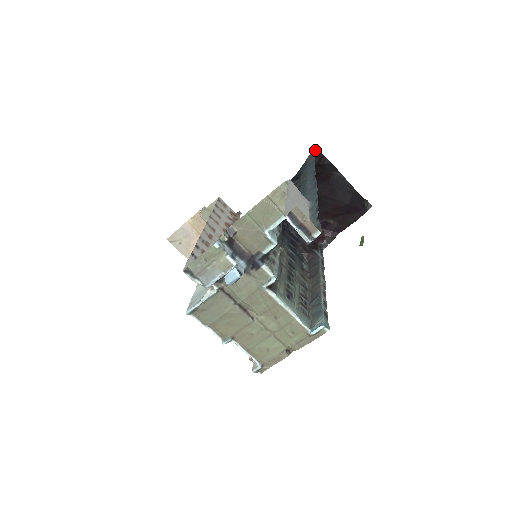
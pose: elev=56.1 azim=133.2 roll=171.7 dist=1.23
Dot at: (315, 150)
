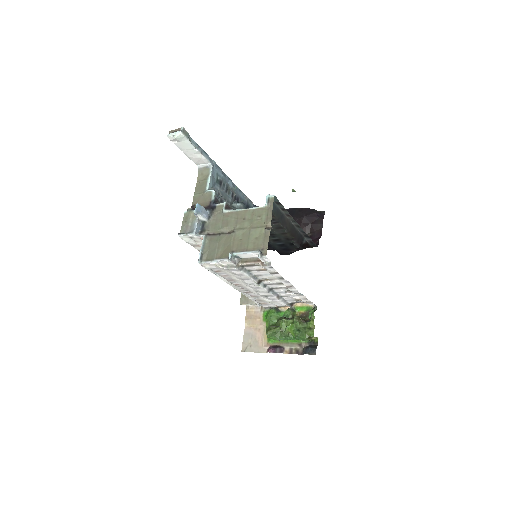
Dot at: occluded
